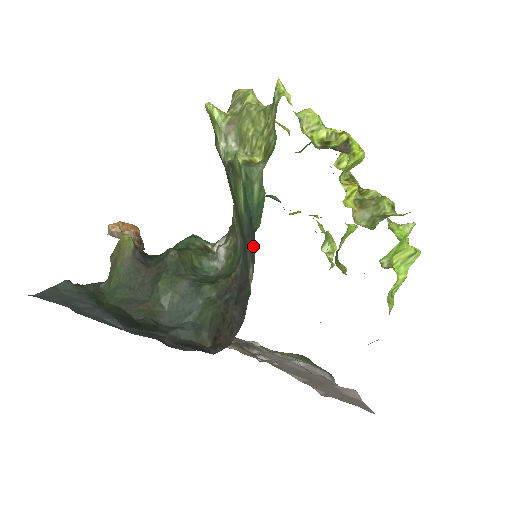
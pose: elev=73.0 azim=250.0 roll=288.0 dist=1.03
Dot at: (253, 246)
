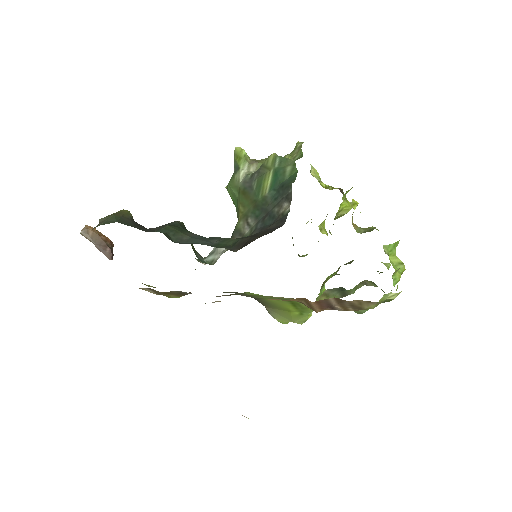
Dot at: (288, 192)
